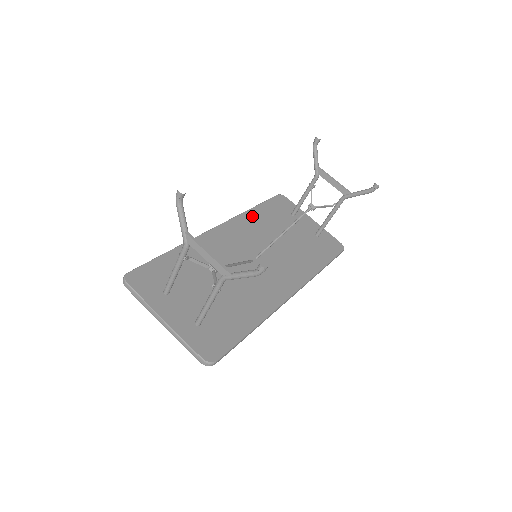
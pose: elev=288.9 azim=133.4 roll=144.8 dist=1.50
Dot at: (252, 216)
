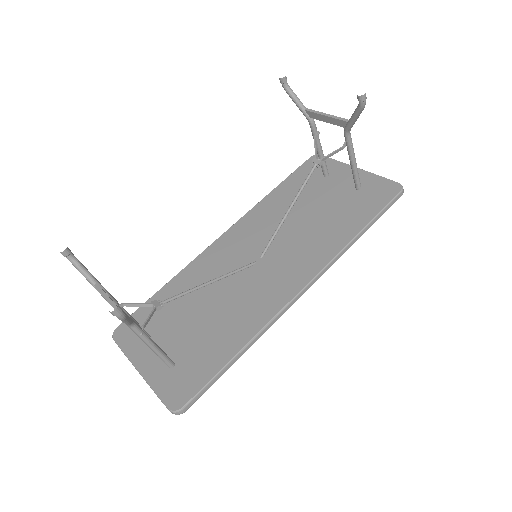
Dot at: (267, 203)
